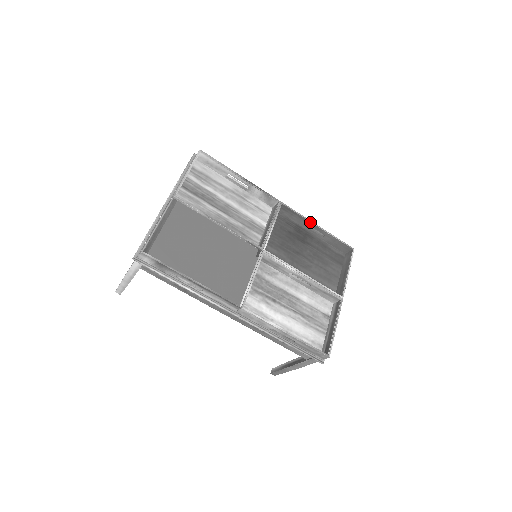
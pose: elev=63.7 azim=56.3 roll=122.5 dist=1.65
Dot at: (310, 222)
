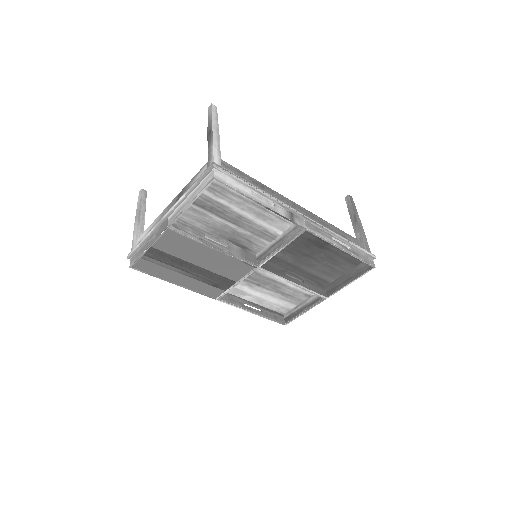
Dot at: (334, 246)
